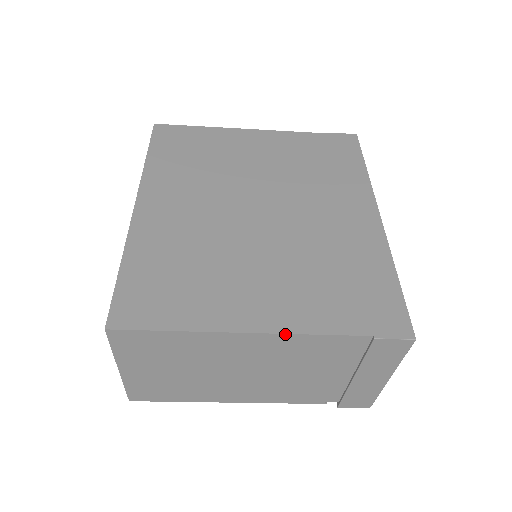
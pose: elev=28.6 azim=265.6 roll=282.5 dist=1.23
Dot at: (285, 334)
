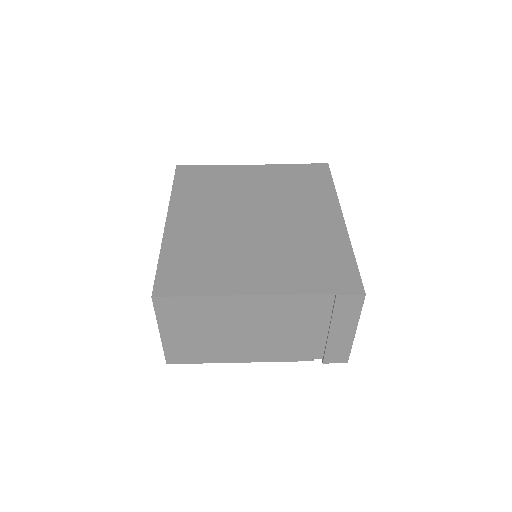
Dot at: (274, 295)
